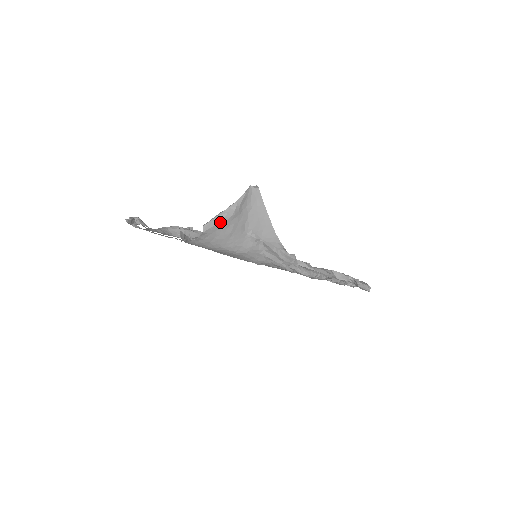
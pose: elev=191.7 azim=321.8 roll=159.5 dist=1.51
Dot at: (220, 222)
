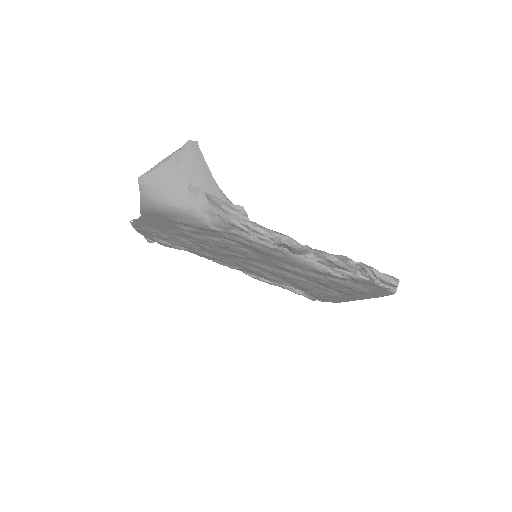
Dot at: (154, 172)
